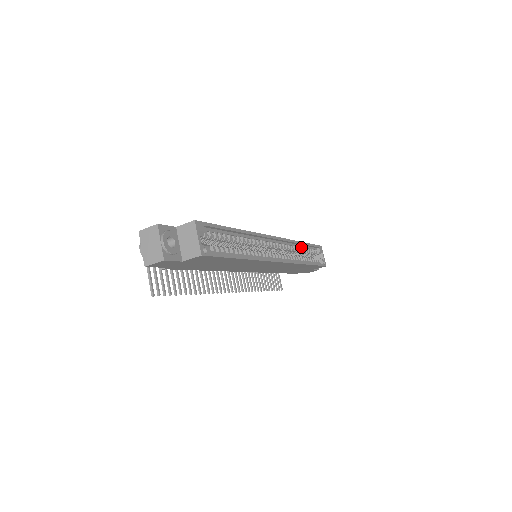
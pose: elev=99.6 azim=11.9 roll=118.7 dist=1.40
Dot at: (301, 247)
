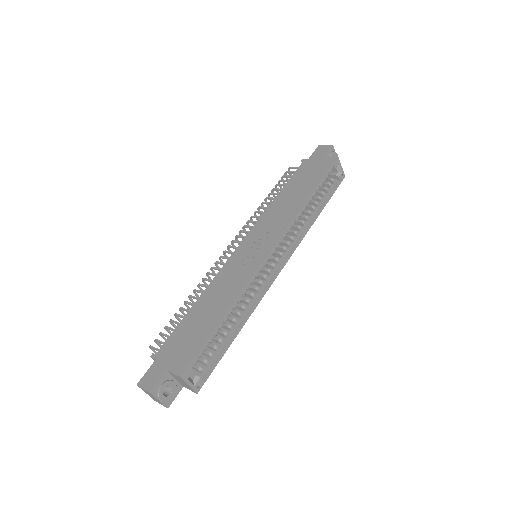
Dot at: occluded
